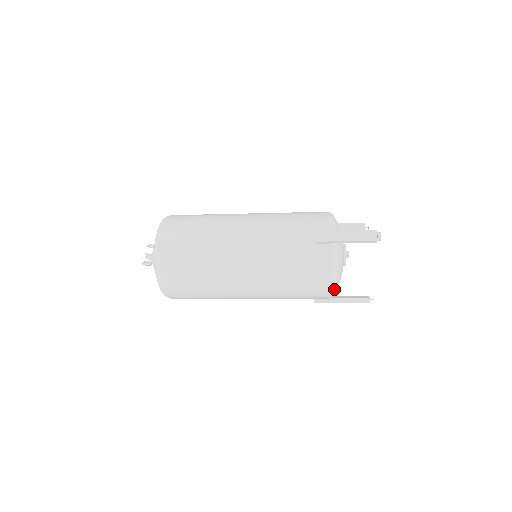
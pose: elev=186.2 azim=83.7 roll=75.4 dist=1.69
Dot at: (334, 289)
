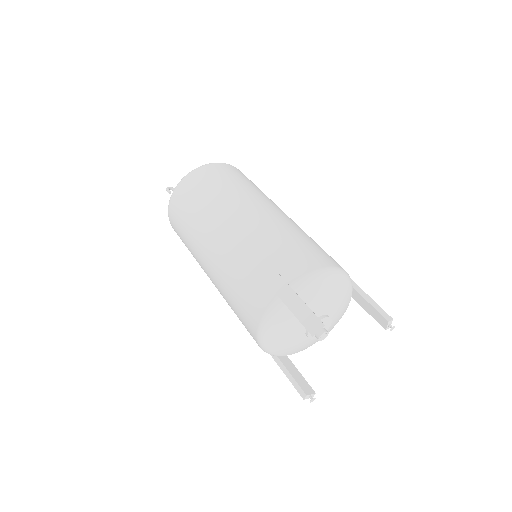
Dot at: (264, 346)
